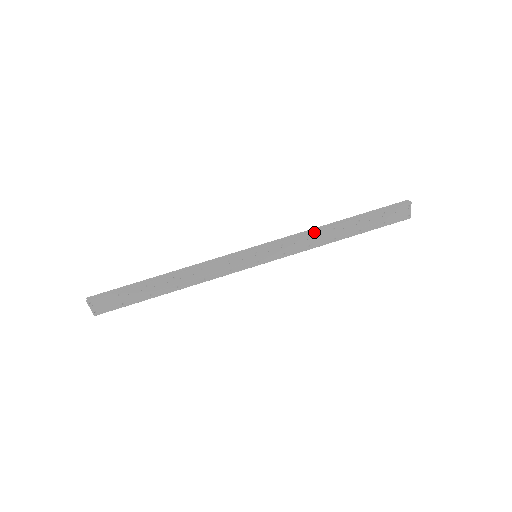
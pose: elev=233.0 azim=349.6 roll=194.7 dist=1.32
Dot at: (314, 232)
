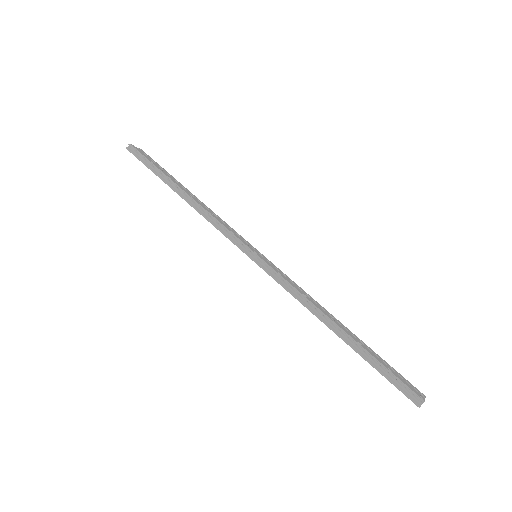
Dot at: (306, 307)
